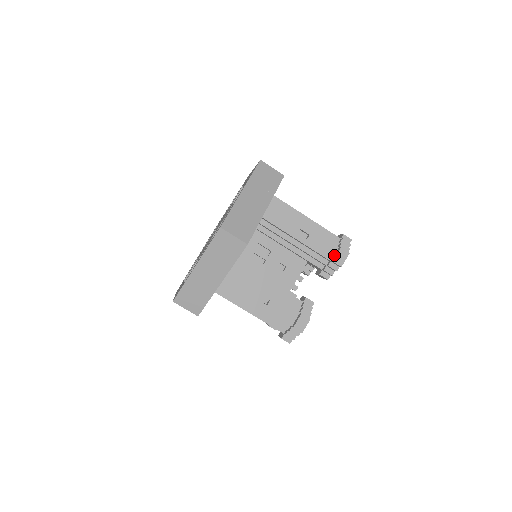
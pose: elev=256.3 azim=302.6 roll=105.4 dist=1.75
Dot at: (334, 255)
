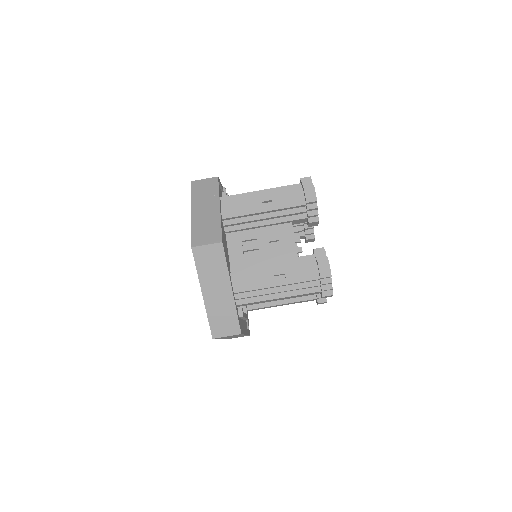
Dot at: (304, 198)
